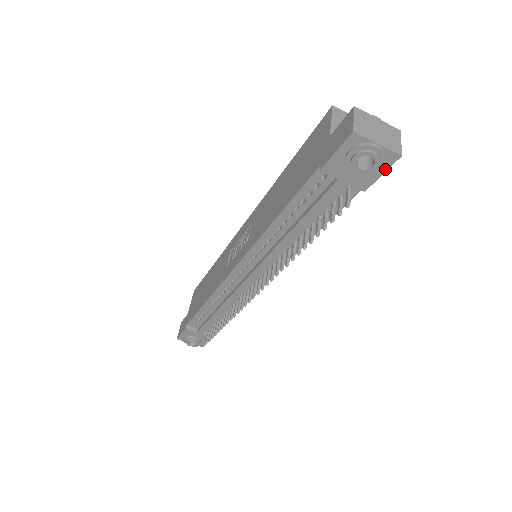
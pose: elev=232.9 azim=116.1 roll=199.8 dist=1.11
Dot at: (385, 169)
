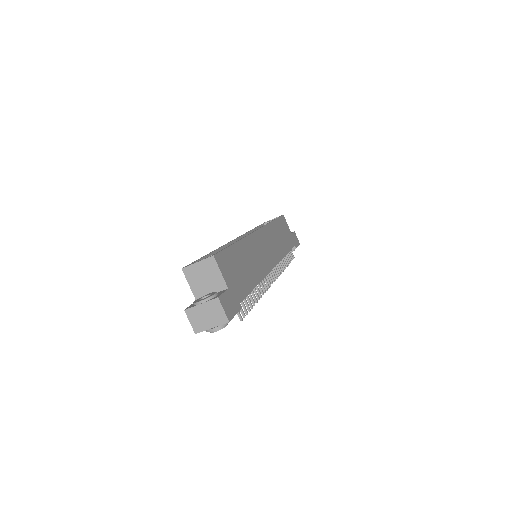
Dot at: (232, 317)
